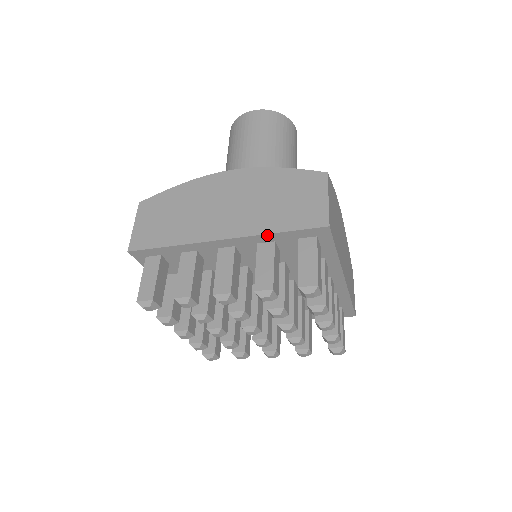
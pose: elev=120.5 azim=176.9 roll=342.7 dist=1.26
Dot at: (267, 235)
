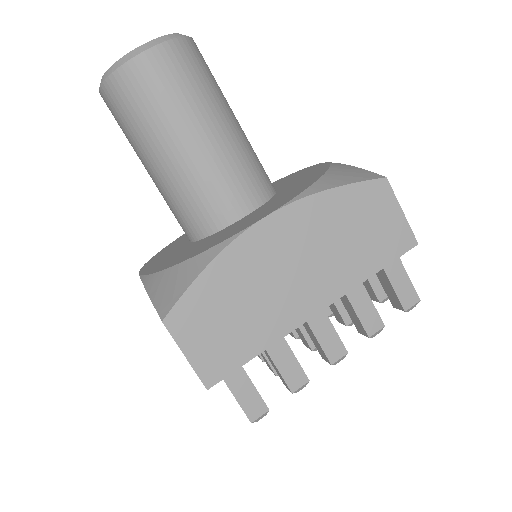
Dot at: (362, 282)
